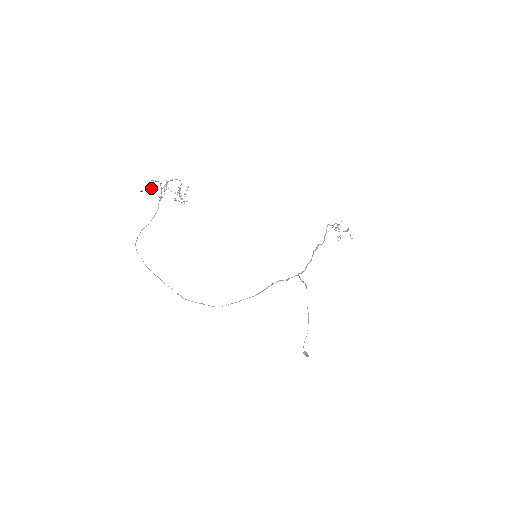
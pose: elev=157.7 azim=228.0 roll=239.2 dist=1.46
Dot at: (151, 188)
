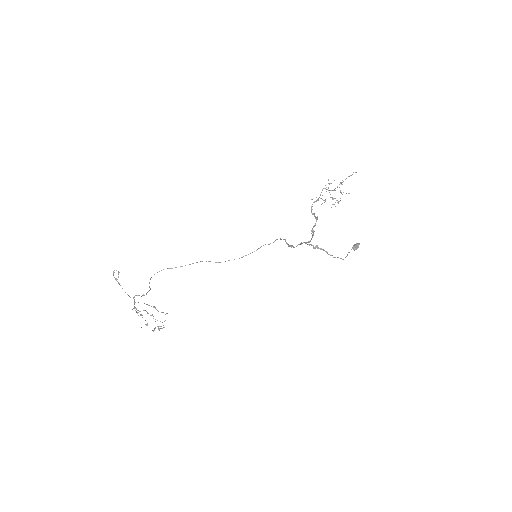
Dot at: occluded
